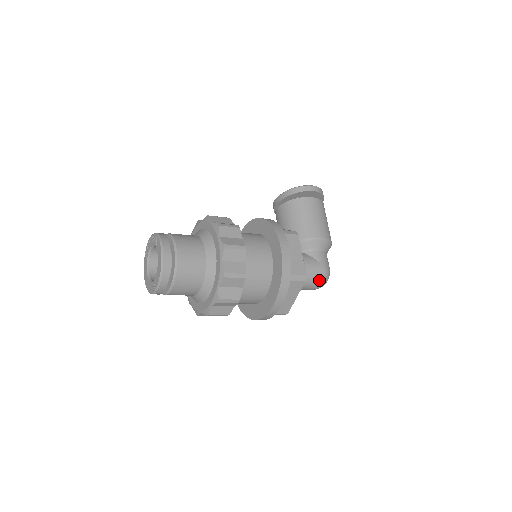
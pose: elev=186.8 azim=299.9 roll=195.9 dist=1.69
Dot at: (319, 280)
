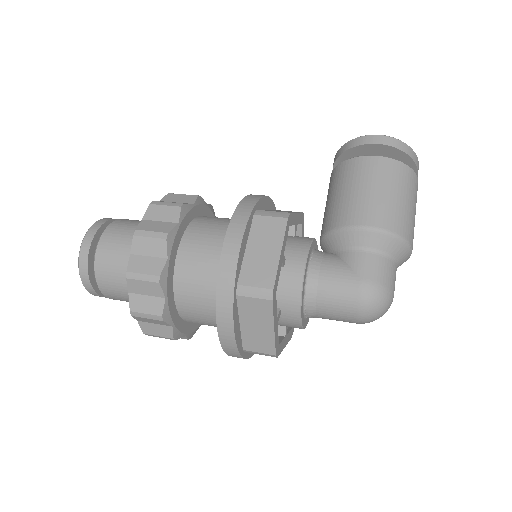
Dot at: (351, 305)
